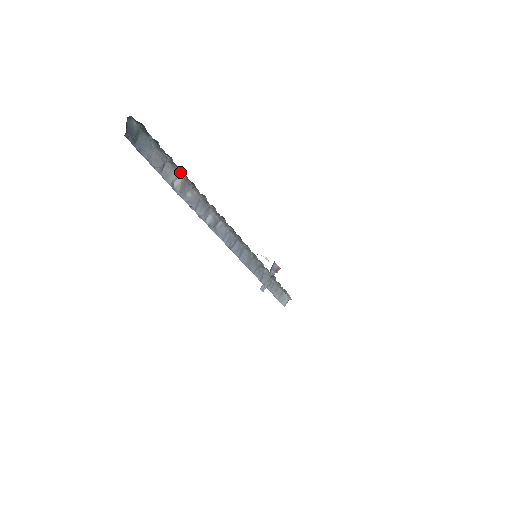
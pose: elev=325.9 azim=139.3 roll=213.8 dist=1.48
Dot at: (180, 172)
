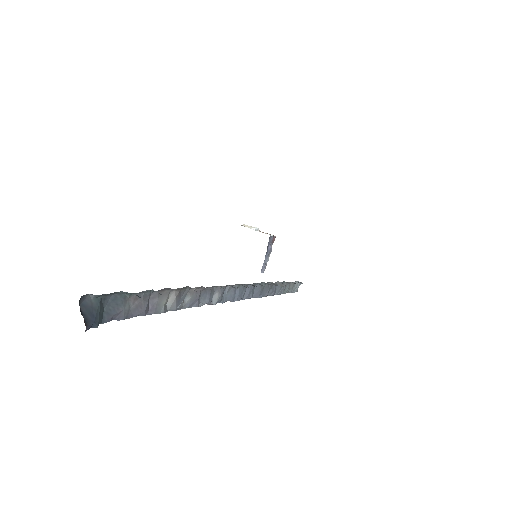
Dot at: (171, 289)
